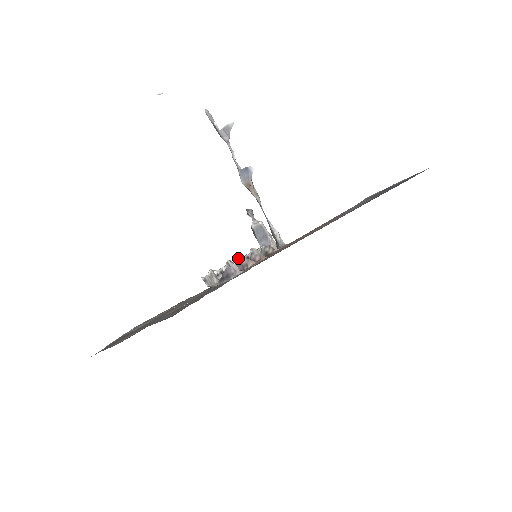
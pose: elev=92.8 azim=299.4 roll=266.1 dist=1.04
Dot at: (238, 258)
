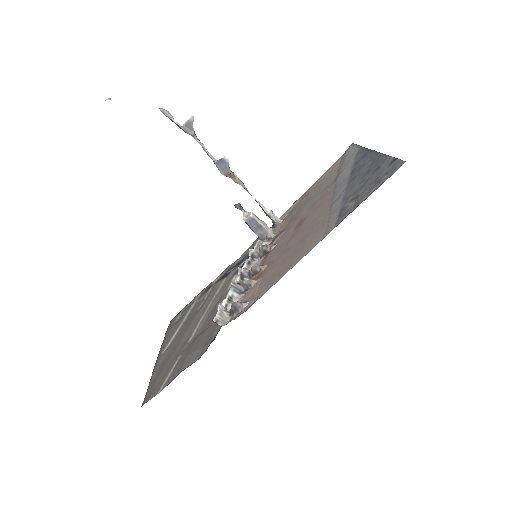
Dot at: (240, 272)
